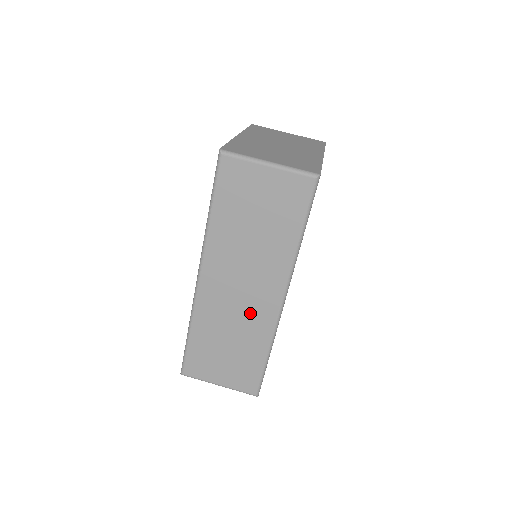
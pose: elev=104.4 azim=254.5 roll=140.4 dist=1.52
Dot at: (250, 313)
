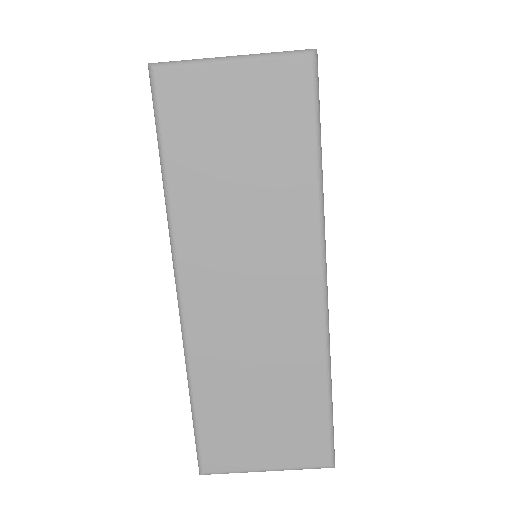
Dot at: (279, 324)
